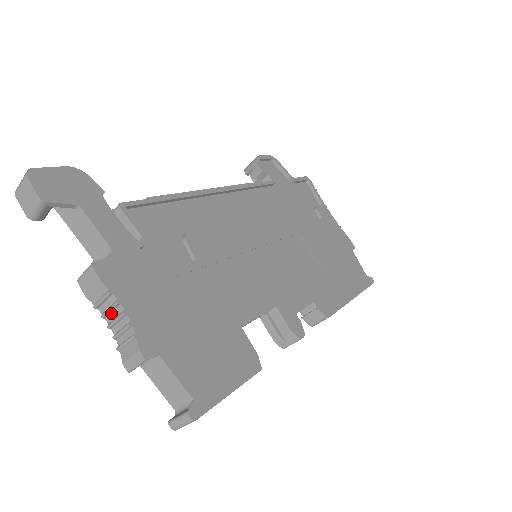
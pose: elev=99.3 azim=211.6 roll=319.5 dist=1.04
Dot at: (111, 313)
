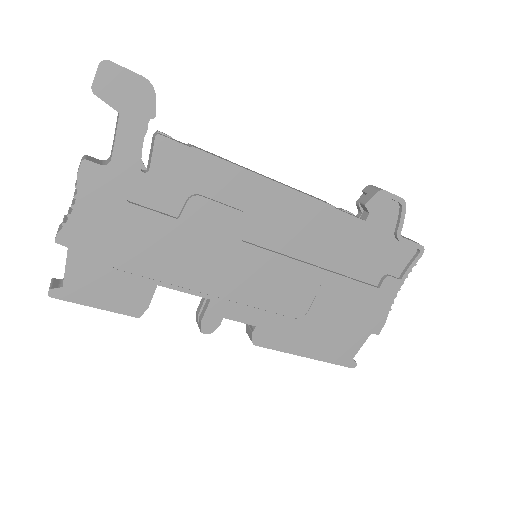
Dot at: occluded
